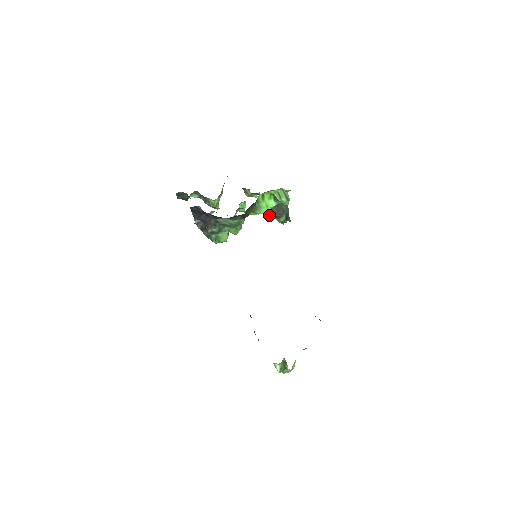
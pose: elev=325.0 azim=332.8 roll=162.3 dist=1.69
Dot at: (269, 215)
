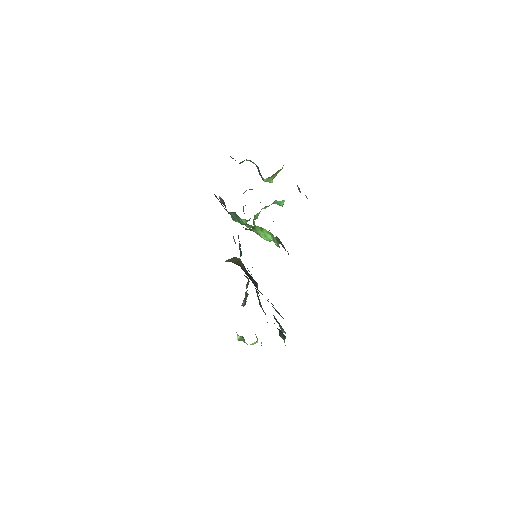
Dot at: occluded
